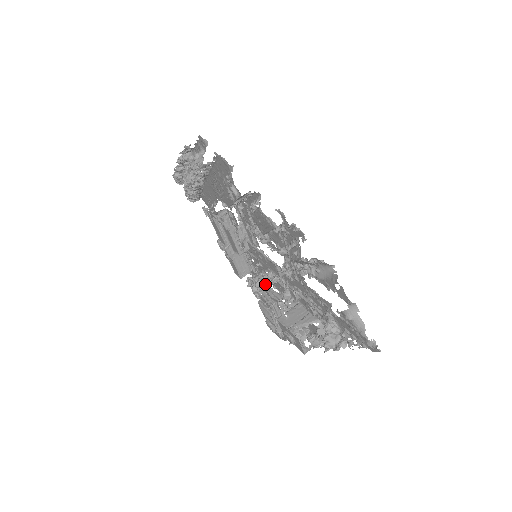
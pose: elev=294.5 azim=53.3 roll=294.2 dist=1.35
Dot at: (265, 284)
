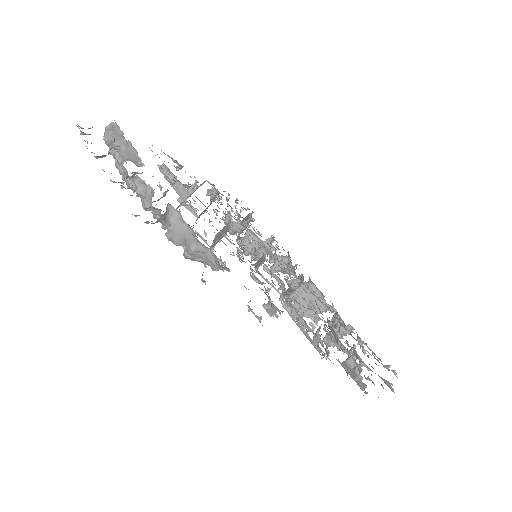
Dot at: occluded
